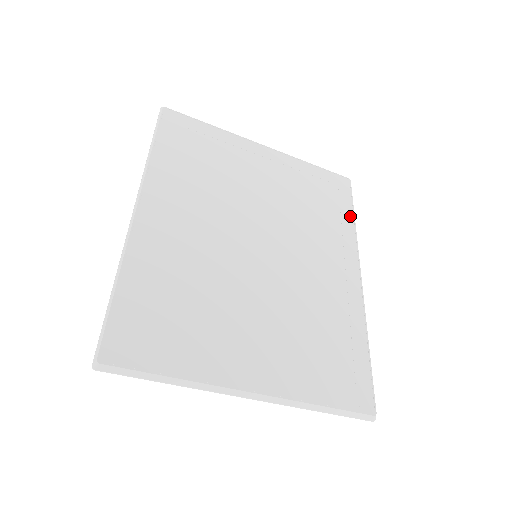
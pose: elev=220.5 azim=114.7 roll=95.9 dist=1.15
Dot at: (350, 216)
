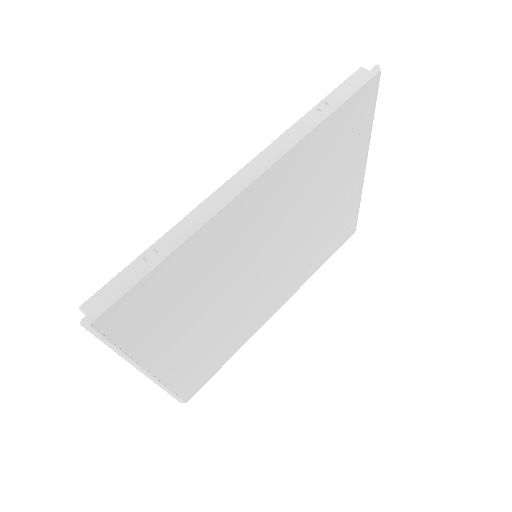
Dot at: (323, 262)
